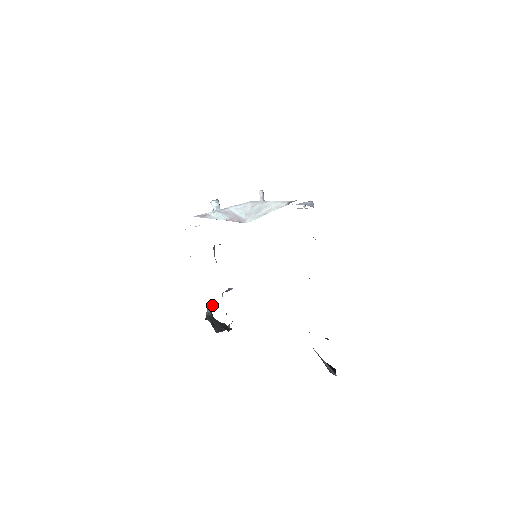
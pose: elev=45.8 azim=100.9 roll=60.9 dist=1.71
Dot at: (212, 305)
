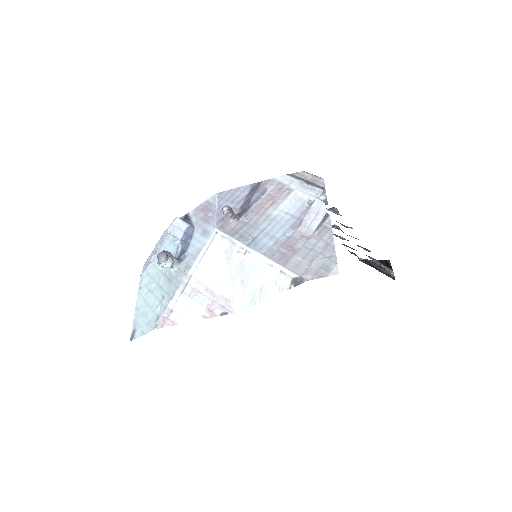
Dot at: occluded
